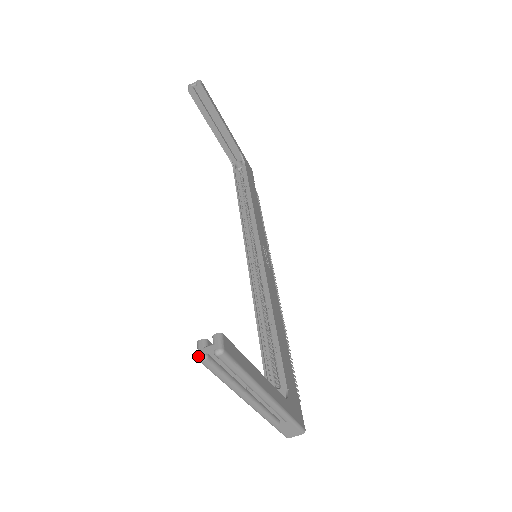
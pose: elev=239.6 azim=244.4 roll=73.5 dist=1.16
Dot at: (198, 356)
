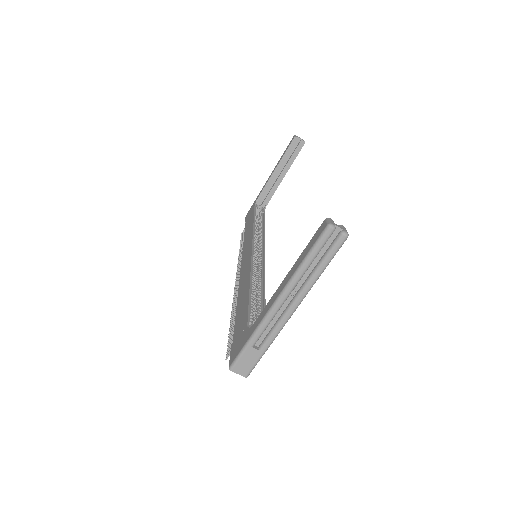
Dot at: (330, 223)
